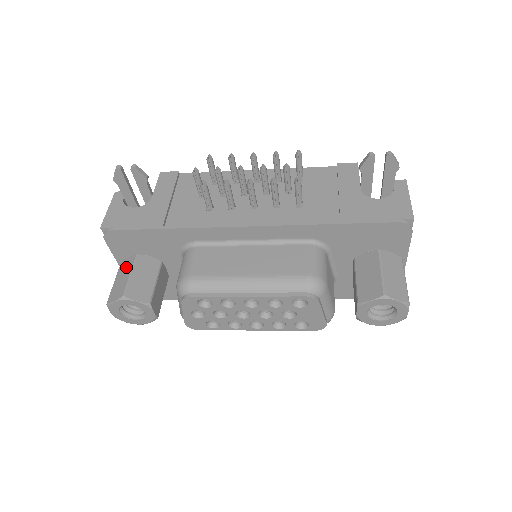
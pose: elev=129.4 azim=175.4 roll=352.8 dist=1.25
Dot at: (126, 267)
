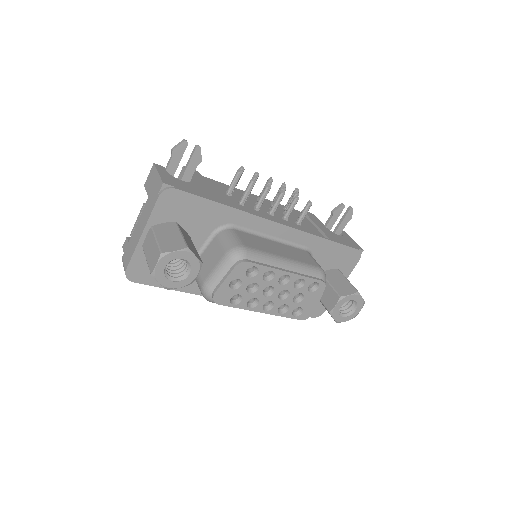
Dot at: (168, 229)
